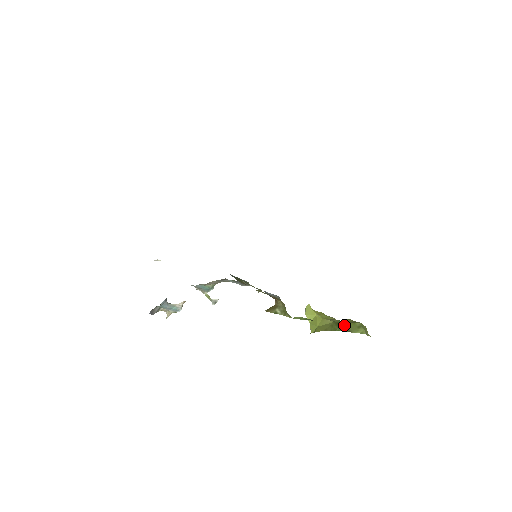
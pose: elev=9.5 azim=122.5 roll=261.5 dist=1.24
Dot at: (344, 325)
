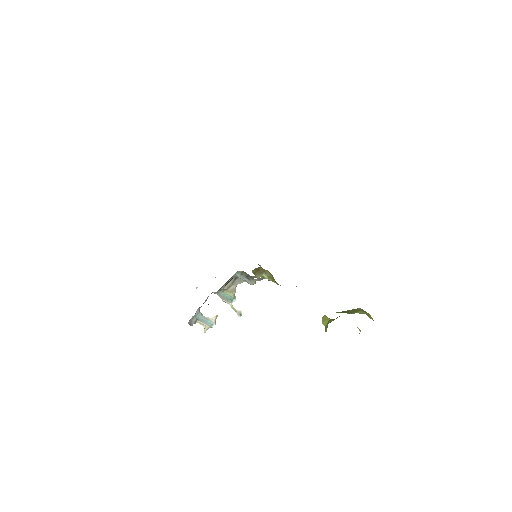
Dot at: (345, 311)
